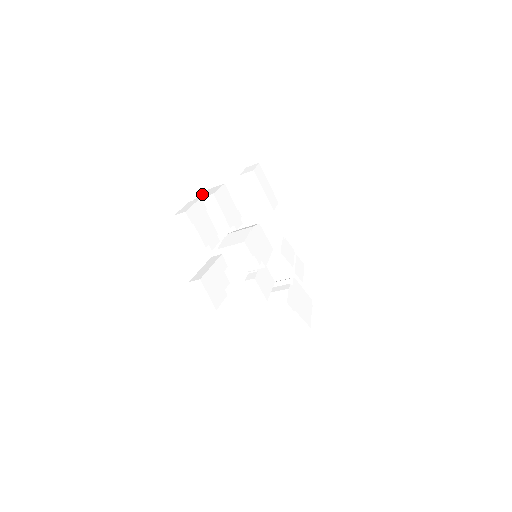
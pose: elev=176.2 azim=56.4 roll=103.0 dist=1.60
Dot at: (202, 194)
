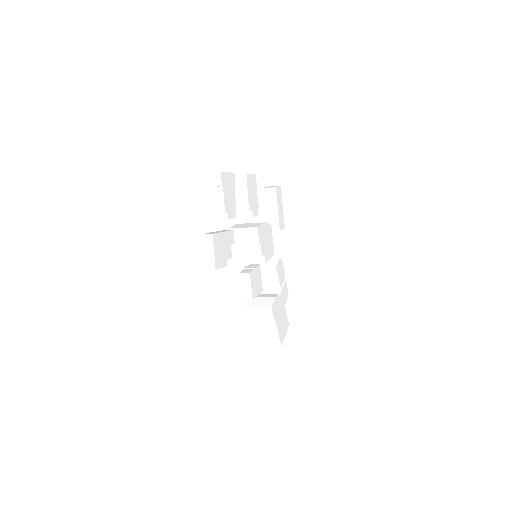
Dot at: occluded
